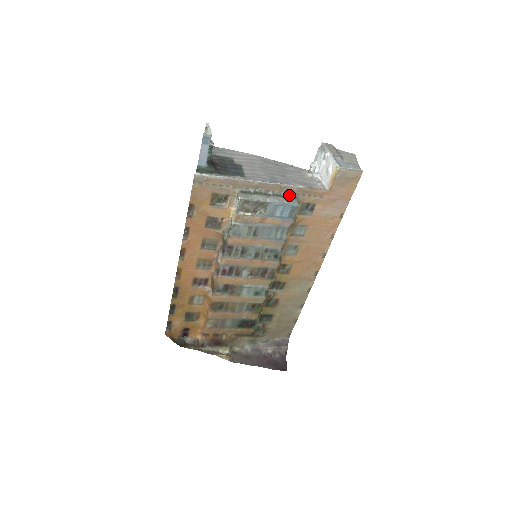
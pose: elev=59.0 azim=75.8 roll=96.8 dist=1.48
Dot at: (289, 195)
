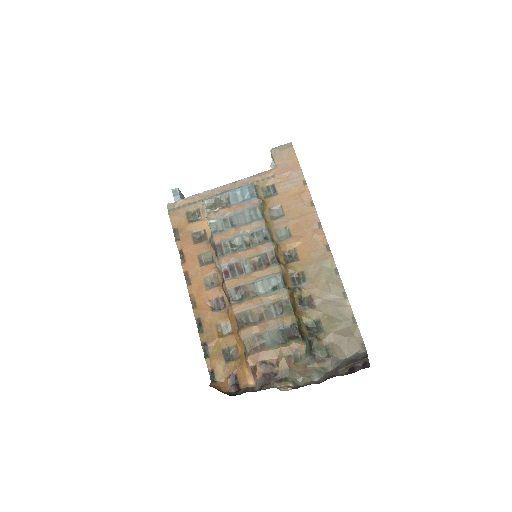
Dot at: occluded
